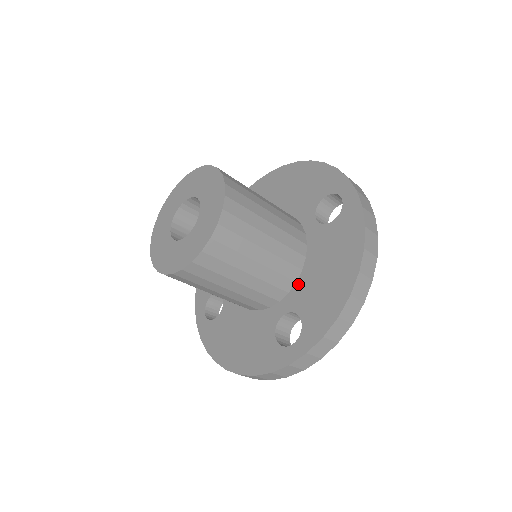
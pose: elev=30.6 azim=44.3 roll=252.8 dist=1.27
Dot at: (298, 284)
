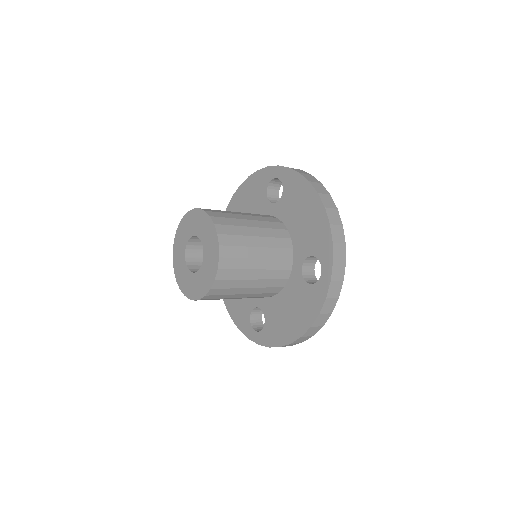
Dot at: (273, 299)
